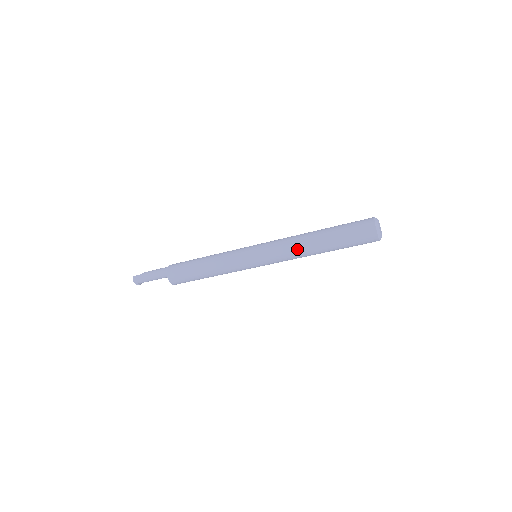
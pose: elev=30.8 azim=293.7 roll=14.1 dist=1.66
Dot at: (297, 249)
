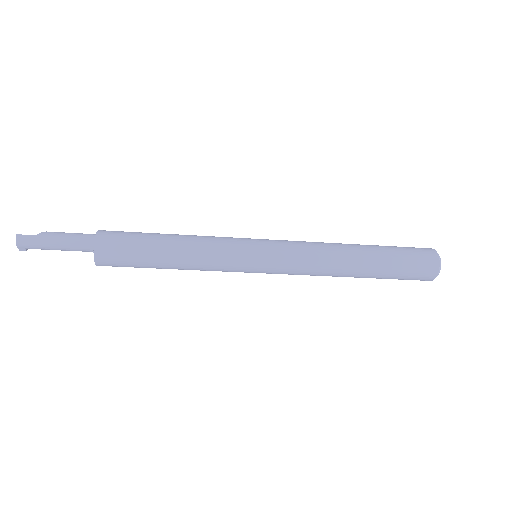
Dot at: (328, 267)
